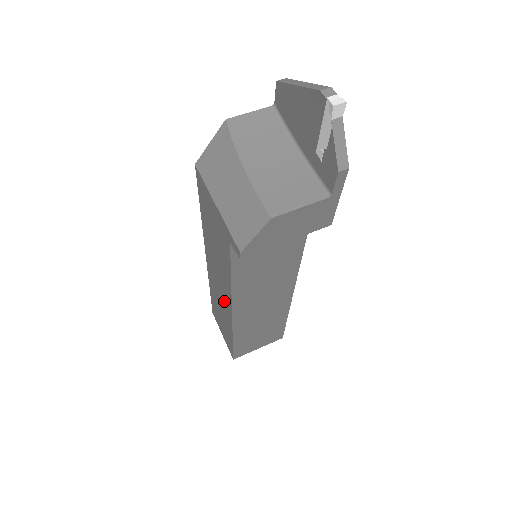
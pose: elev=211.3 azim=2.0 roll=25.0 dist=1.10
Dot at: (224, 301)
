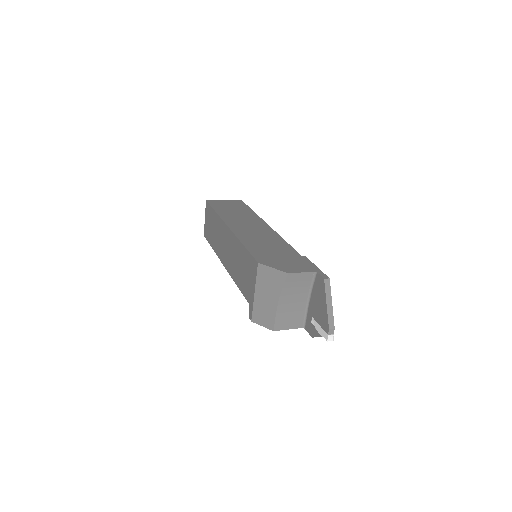
Dot at: (223, 252)
